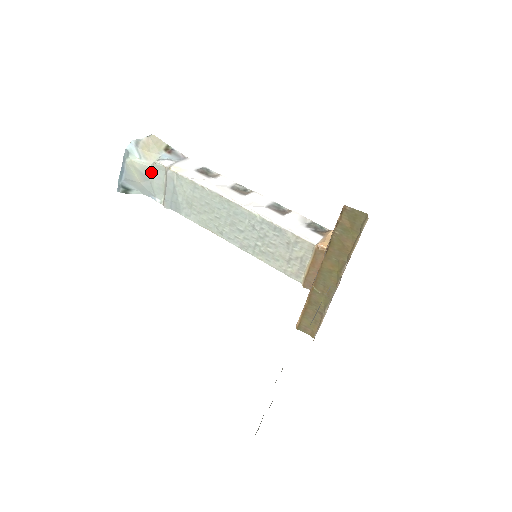
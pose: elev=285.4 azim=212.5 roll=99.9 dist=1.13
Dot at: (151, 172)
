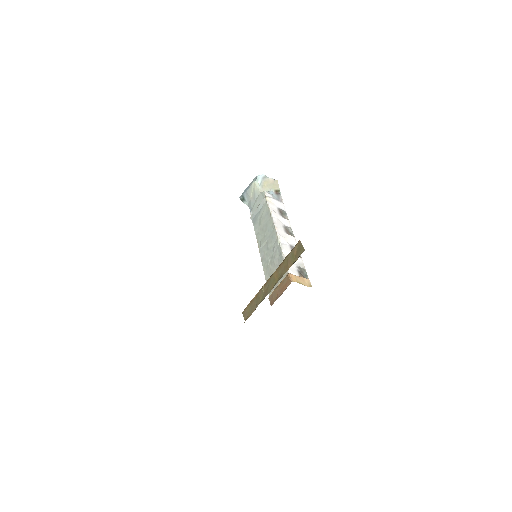
Dot at: (259, 195)
